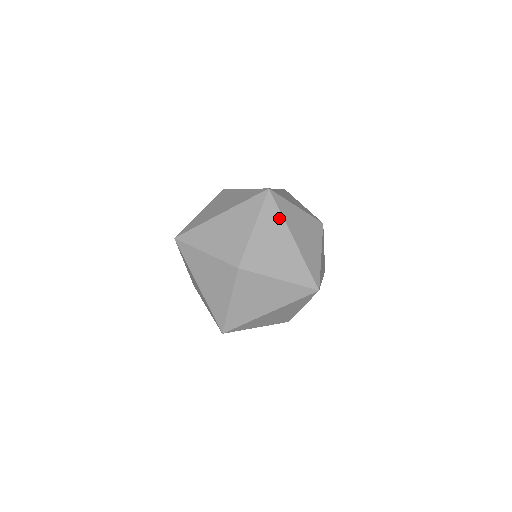
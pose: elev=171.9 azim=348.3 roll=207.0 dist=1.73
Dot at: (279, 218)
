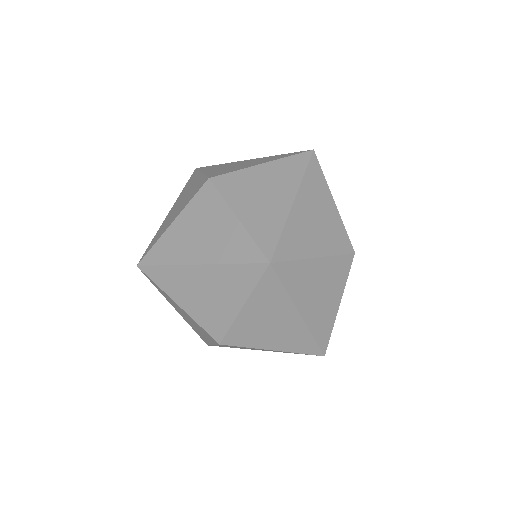
Dot at: (282, 295)
